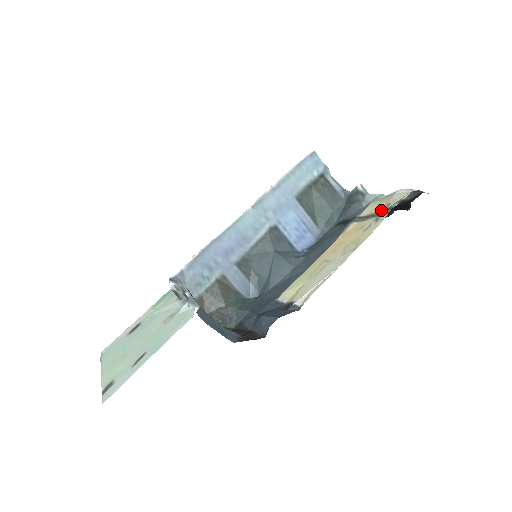
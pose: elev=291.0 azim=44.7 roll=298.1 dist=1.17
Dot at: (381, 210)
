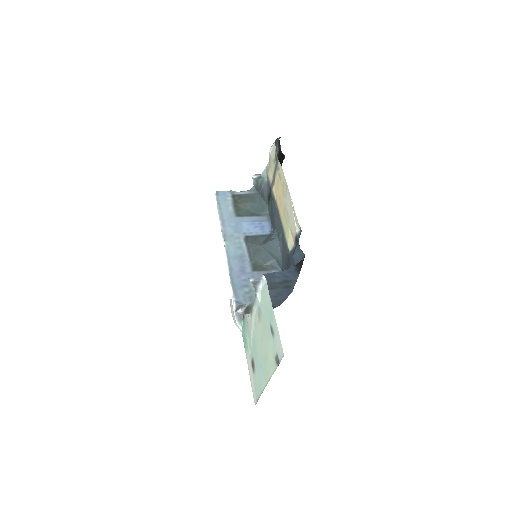
Dot at: (275, 166)
